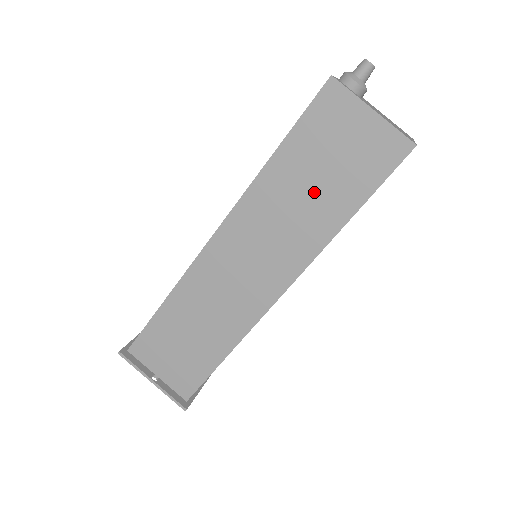
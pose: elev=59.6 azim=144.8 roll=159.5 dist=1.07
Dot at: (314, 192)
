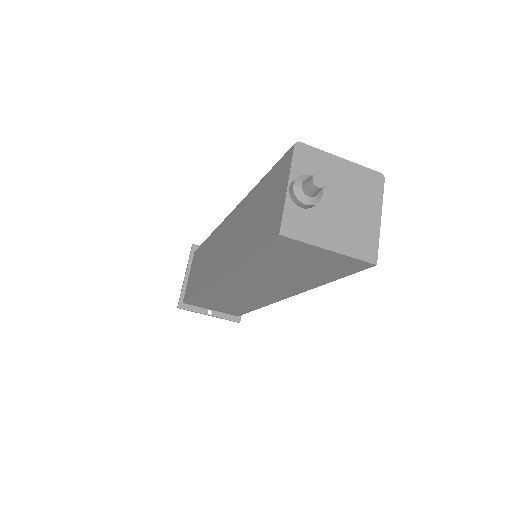
Dot at: (291, 273)
